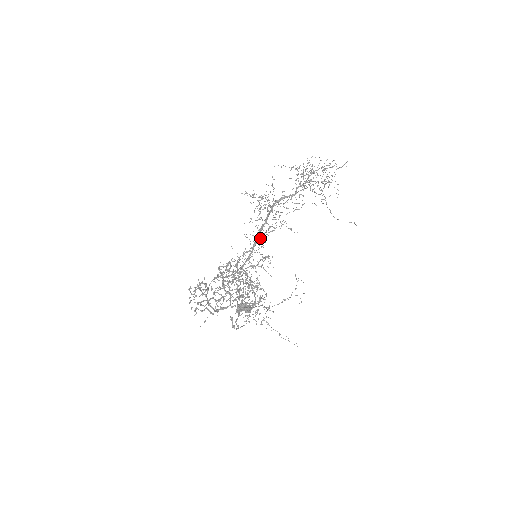
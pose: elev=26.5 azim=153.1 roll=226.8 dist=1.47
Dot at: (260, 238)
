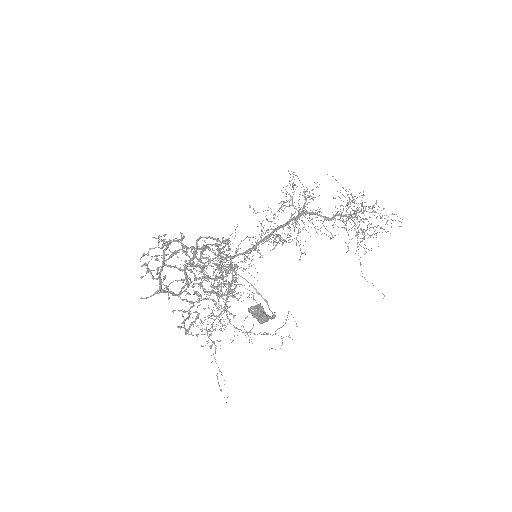
Dot at: occluded
